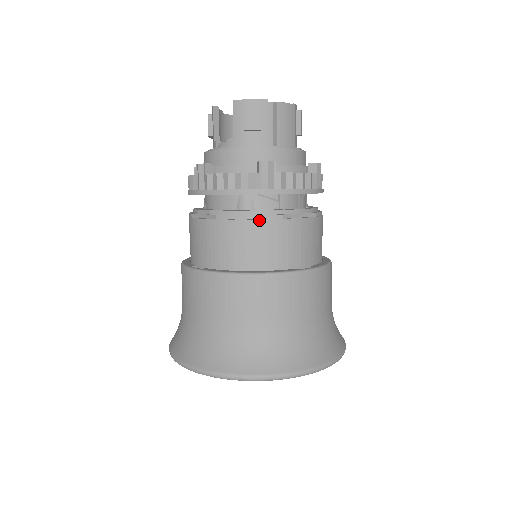
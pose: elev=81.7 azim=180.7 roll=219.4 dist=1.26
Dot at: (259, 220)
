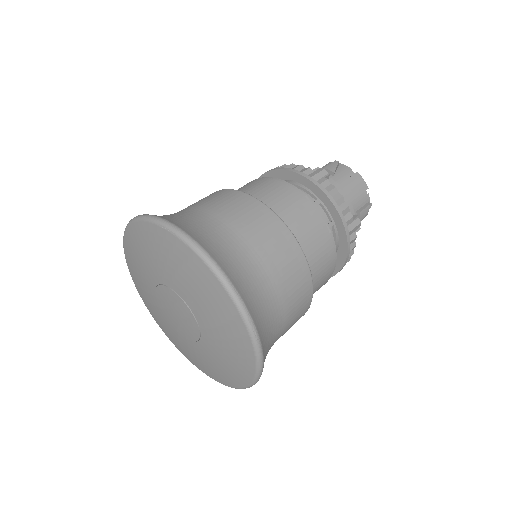
Dot at: (287, 184)
